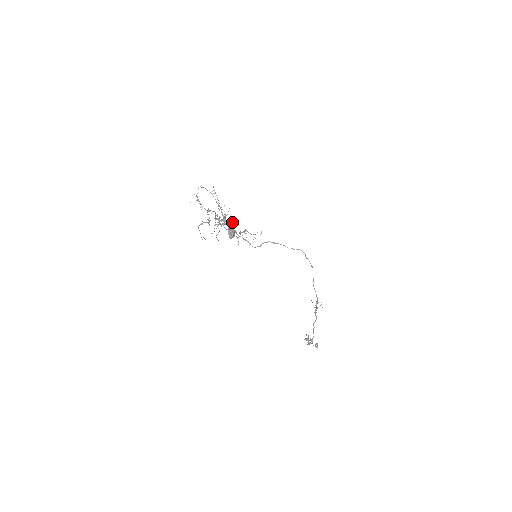
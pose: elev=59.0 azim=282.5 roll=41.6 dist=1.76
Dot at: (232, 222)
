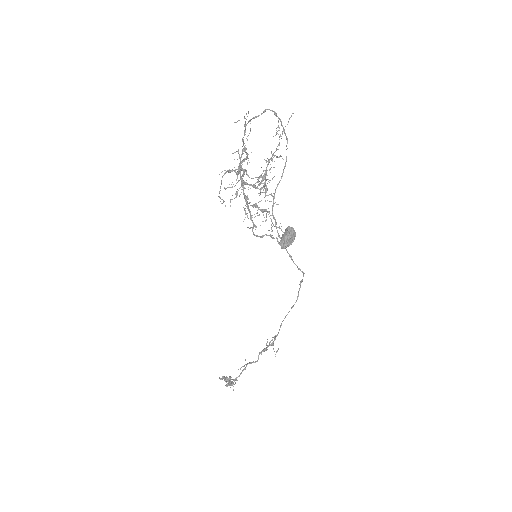
Dot at: occluded
